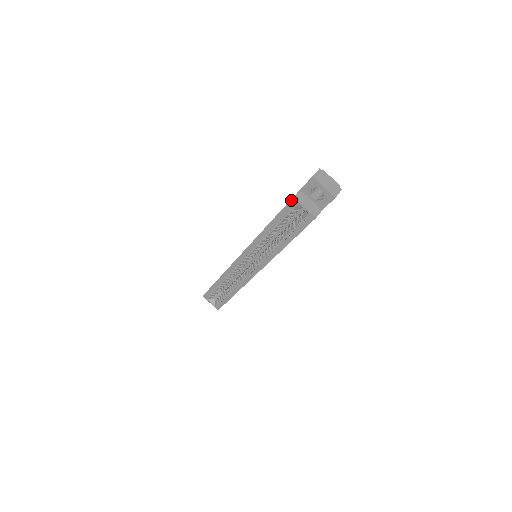
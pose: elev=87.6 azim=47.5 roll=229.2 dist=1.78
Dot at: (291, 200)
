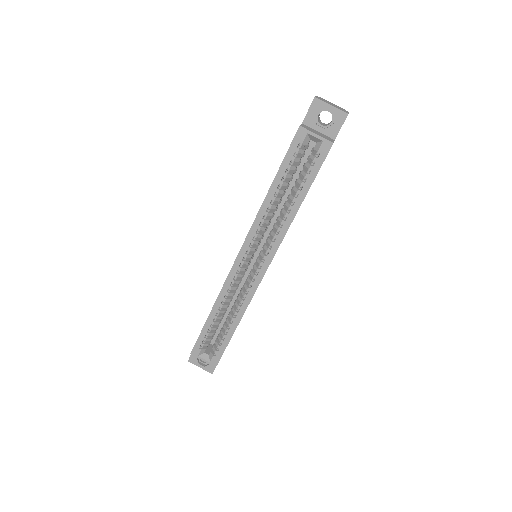
Dot at: (297, 132)
